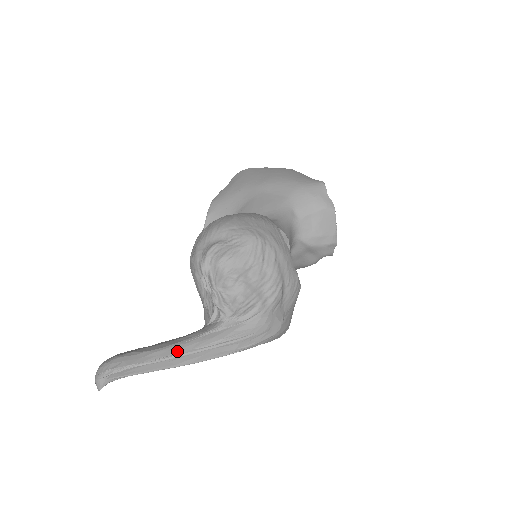
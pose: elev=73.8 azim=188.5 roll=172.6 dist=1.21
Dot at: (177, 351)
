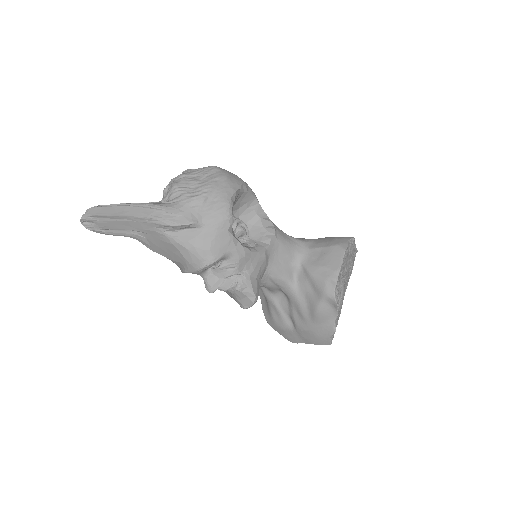
Dot at: (123, 203)
